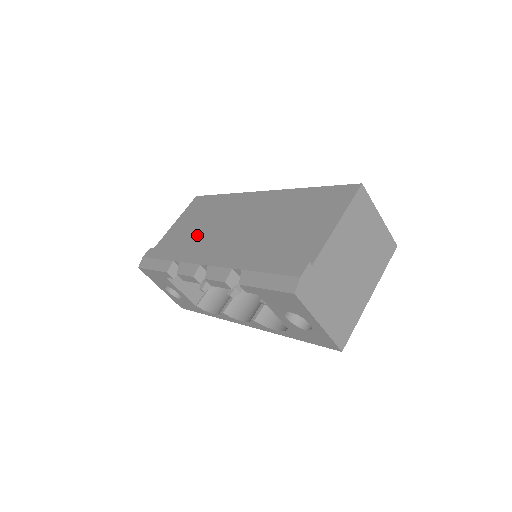
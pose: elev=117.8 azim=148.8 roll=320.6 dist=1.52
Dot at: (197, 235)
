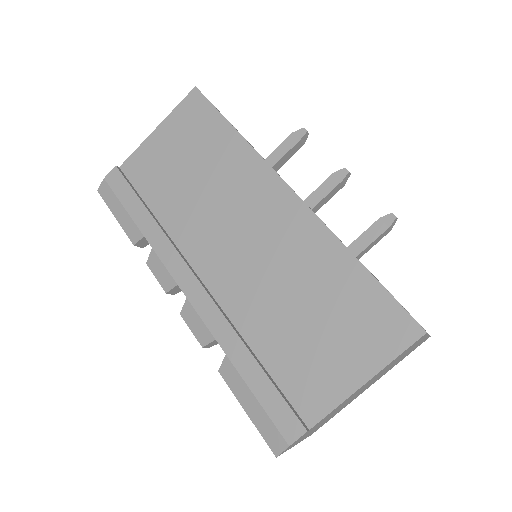
Dot at: (183, 201)
